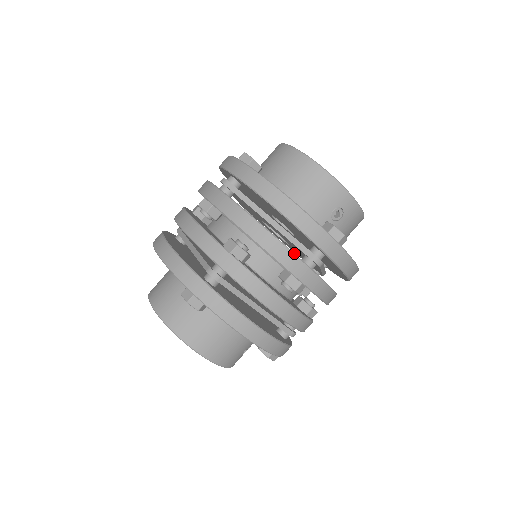
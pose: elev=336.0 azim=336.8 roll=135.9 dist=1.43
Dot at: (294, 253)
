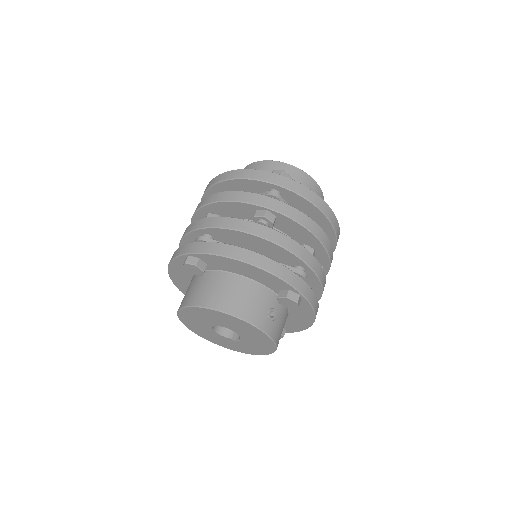
Dot at: (247, 192)
